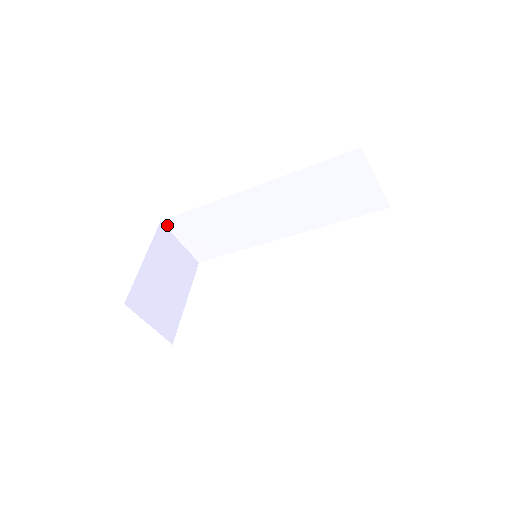
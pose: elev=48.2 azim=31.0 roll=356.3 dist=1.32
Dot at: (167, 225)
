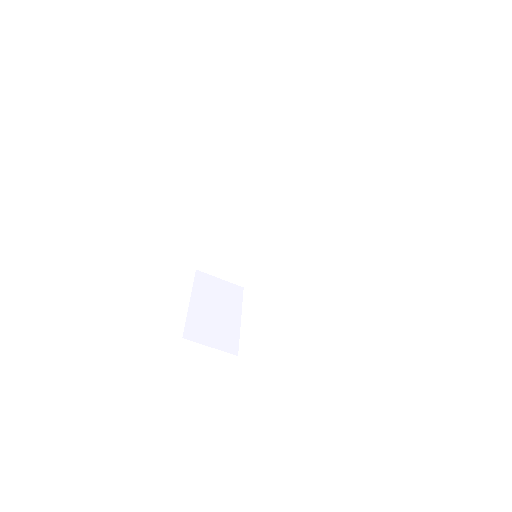
Dot at: (202, 270)
